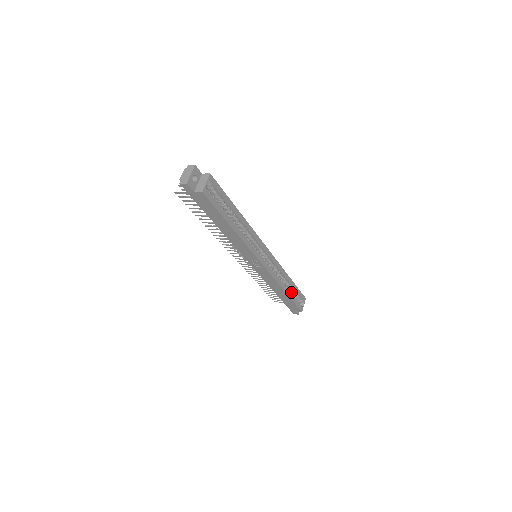
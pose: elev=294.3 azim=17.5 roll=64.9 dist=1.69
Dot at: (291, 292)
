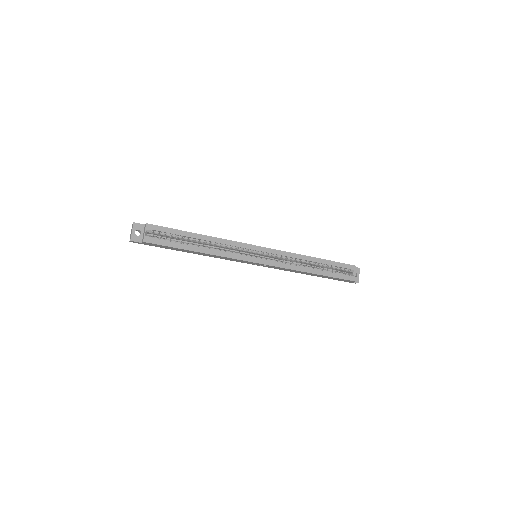
Dot at: (329, 268)
